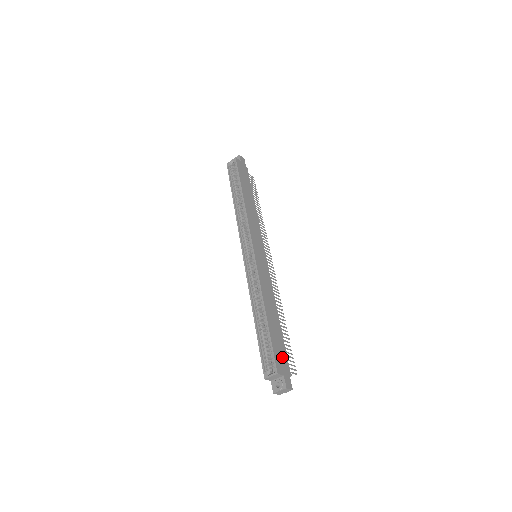
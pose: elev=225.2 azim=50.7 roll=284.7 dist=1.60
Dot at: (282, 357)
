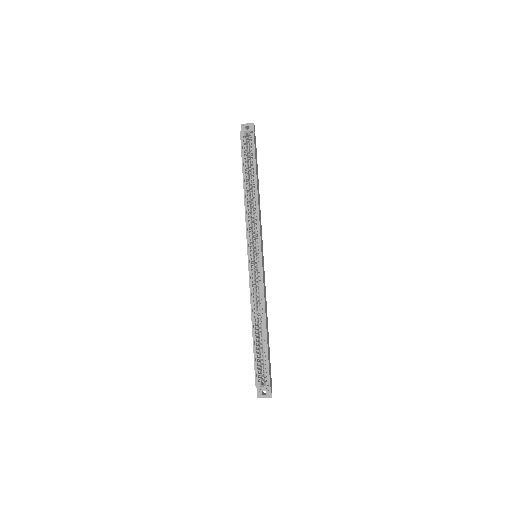
Dot at: (270, 368)
